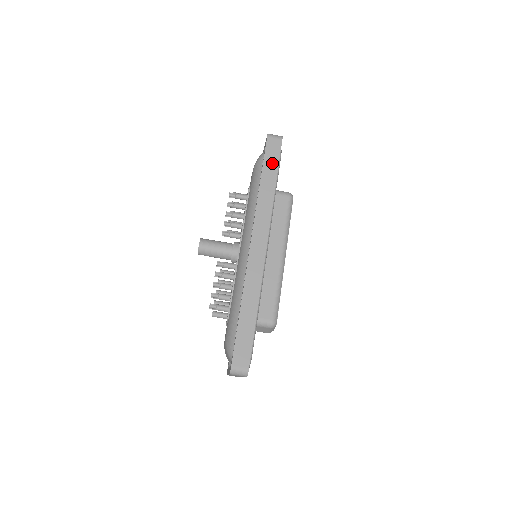
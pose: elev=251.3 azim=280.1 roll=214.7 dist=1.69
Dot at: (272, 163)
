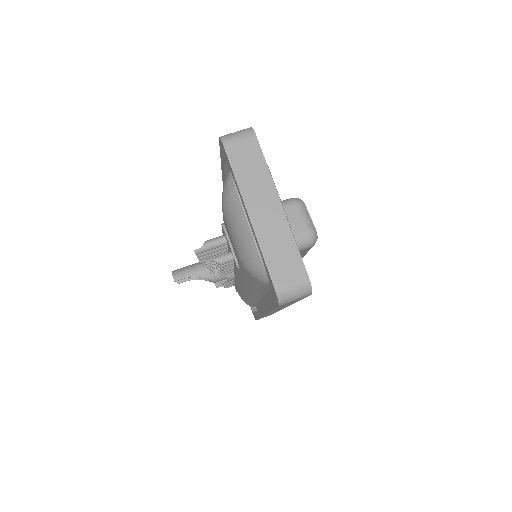
Dot at: occluded
